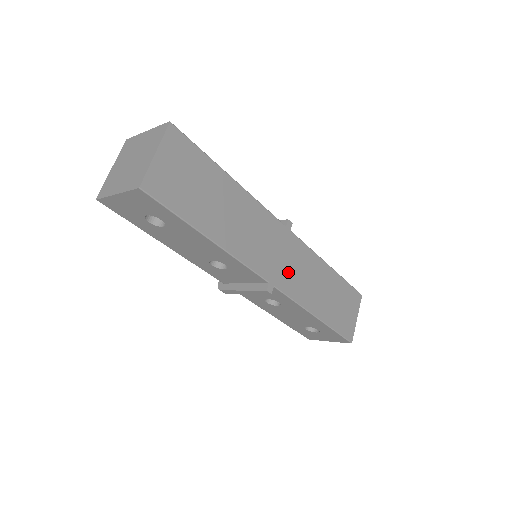
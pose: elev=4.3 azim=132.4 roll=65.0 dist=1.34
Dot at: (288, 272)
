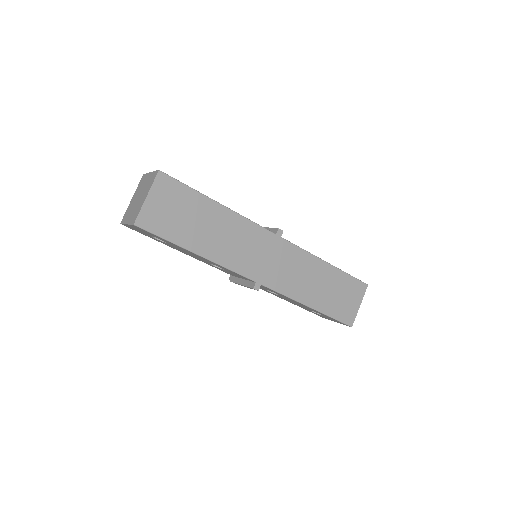
Dot at: (277, 272)
